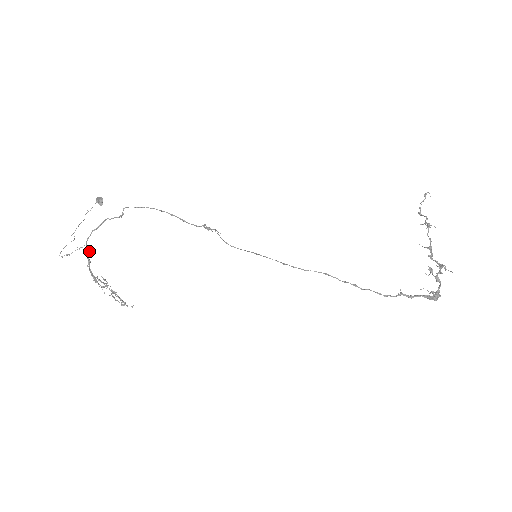
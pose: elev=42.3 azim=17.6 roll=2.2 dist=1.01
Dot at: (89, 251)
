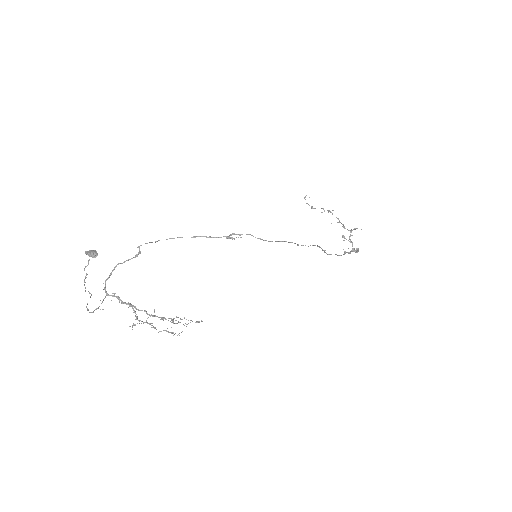
Dot at: (119, 297)
